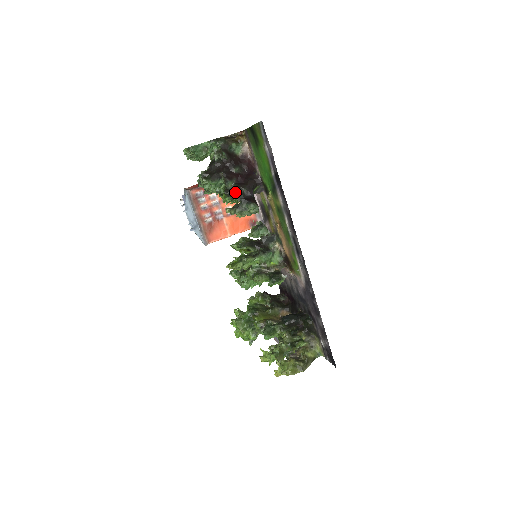
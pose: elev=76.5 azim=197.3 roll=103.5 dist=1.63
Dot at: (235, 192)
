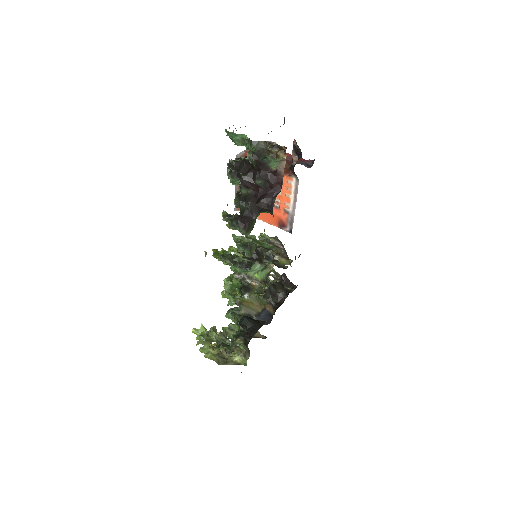
Dot at: (240, 203)
